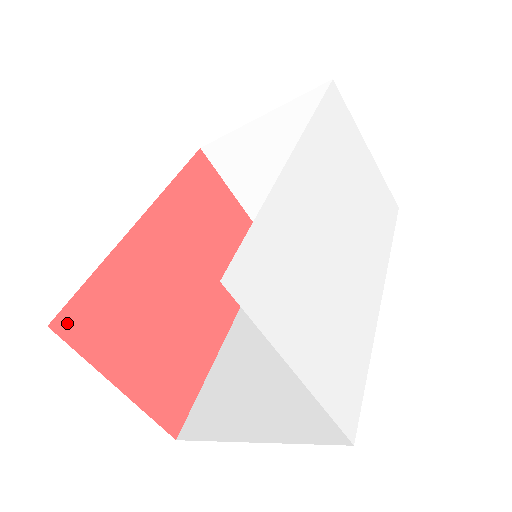
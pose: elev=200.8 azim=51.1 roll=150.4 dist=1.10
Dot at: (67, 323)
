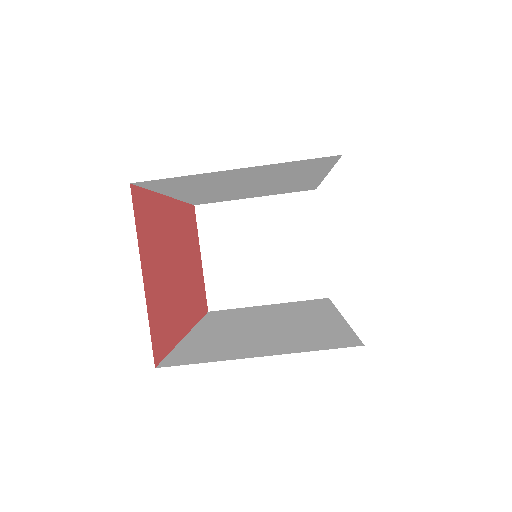
Dot at: (136, 197)
